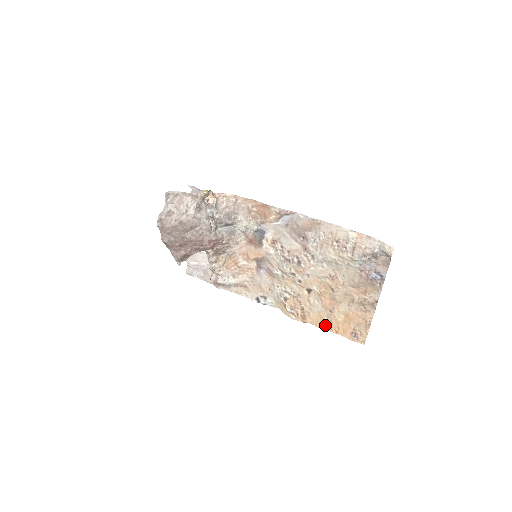
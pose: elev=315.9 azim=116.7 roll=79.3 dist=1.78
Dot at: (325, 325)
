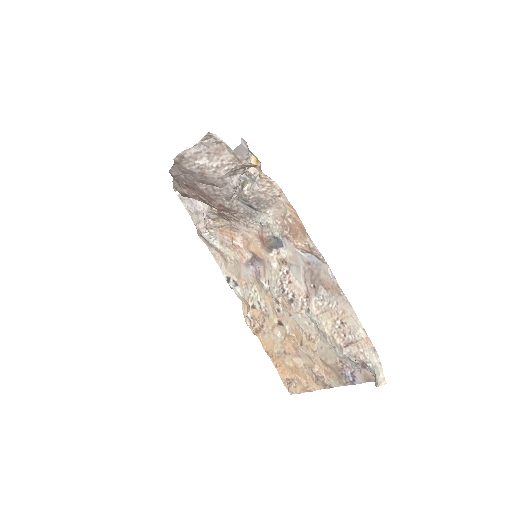
Dot at: (271, 353)
